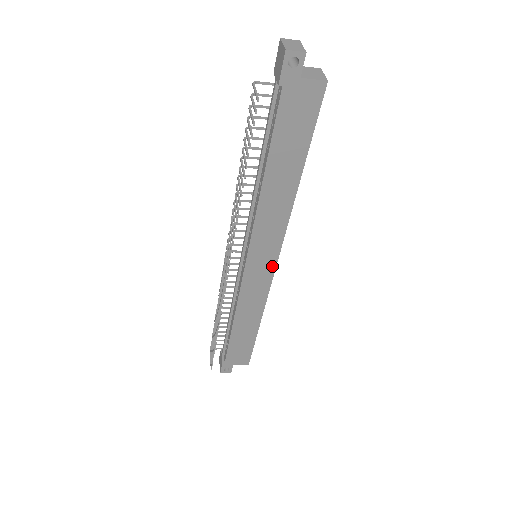
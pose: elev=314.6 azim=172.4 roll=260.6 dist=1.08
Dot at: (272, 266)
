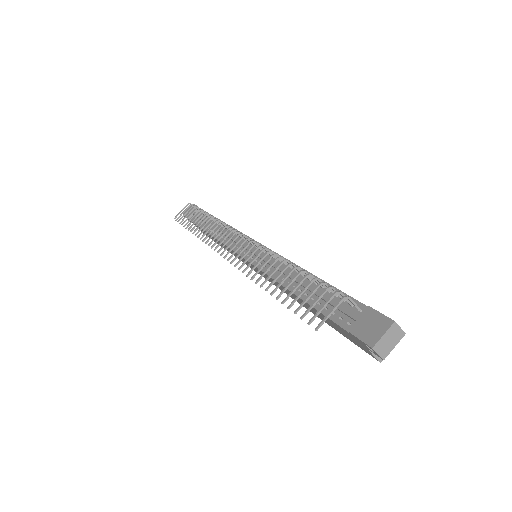
Dot at: occluded
